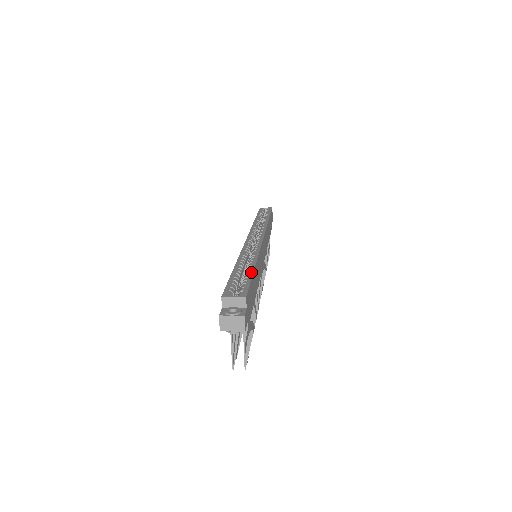
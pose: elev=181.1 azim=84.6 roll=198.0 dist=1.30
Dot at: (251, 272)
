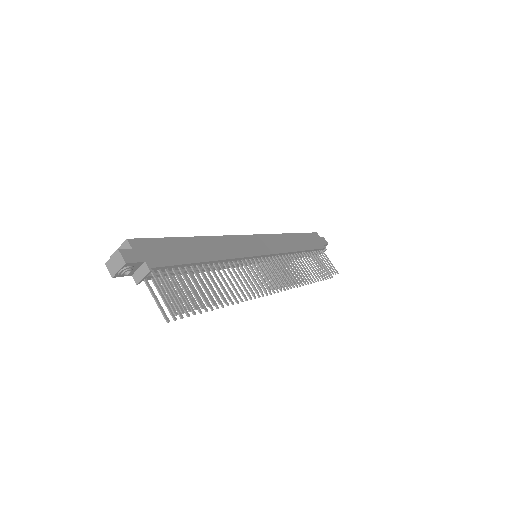
Dot at: (175, 238)
